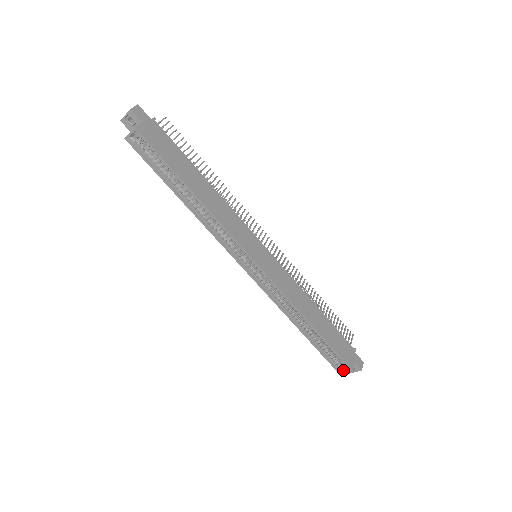
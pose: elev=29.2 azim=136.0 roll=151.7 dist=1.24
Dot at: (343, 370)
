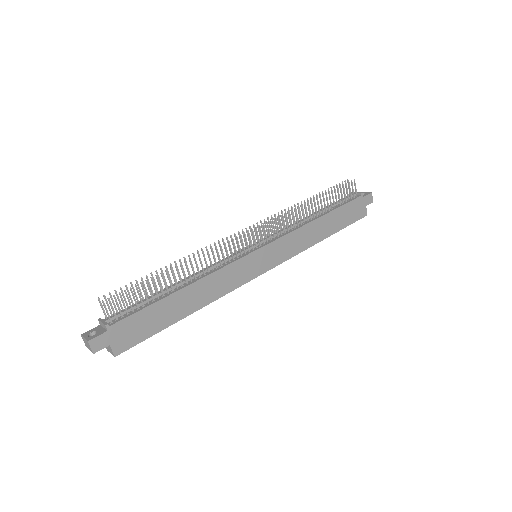
Dot at: occluded
